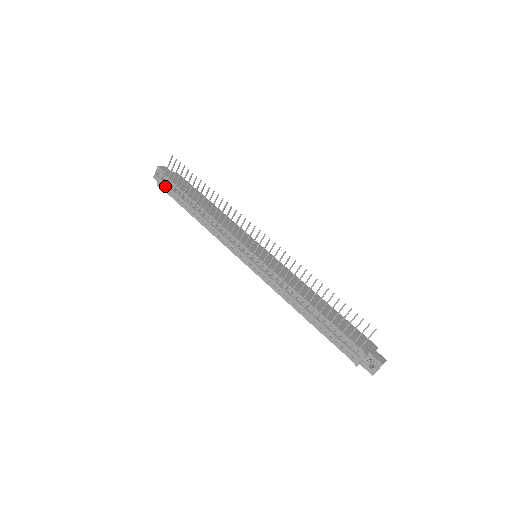
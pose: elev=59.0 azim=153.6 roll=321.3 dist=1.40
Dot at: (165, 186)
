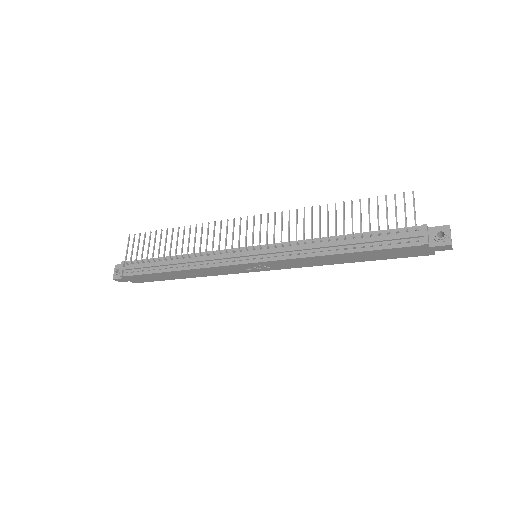
Dot at: (129, 269)
